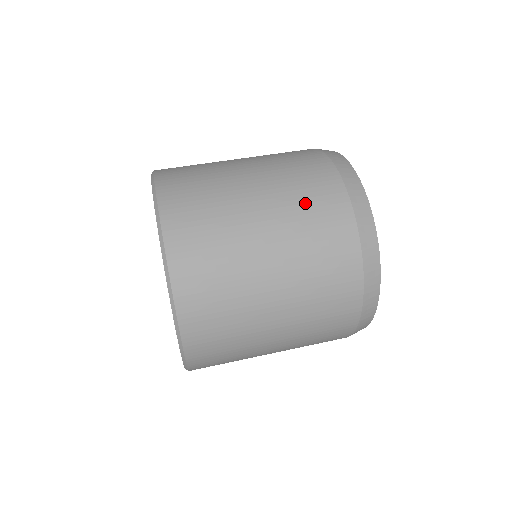
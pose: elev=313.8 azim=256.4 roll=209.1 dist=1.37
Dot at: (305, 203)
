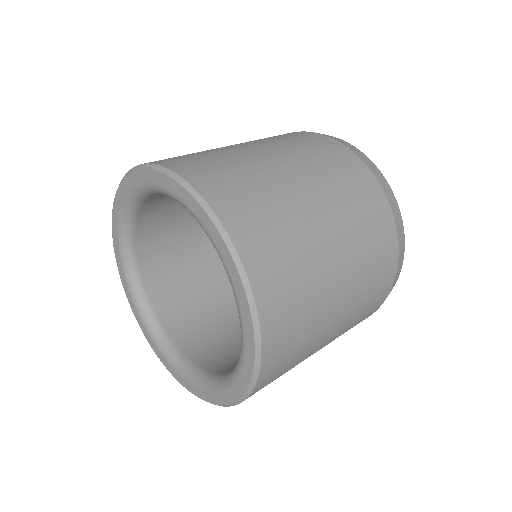
Dot at: (284, 139)
